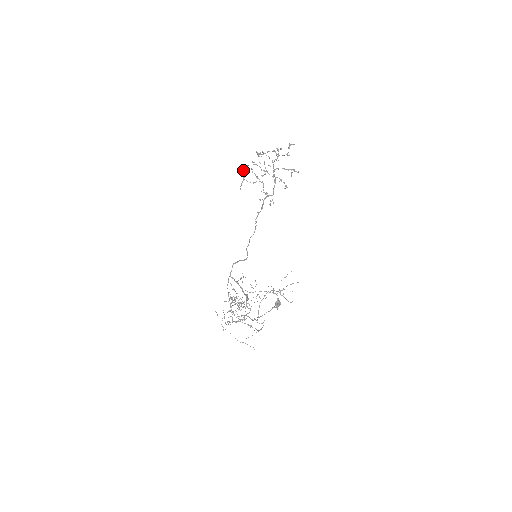
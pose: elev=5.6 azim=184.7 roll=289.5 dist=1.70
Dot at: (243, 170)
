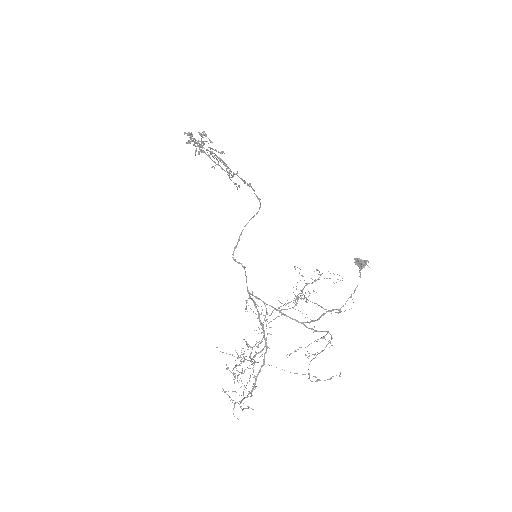
Dot at: (195, 142)
